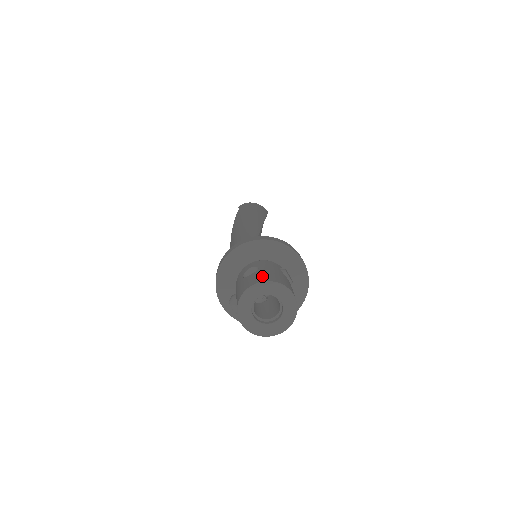
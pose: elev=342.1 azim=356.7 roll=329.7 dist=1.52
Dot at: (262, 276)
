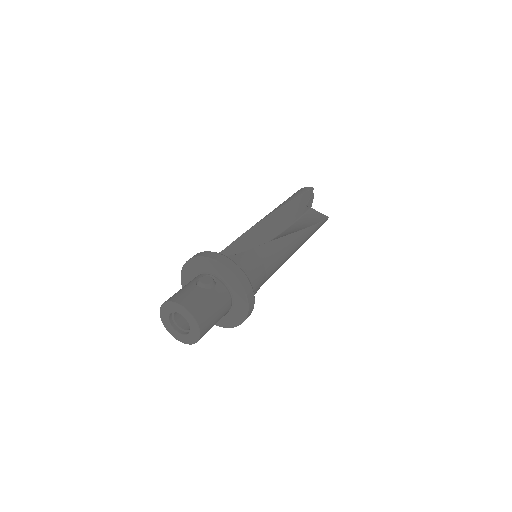
Dot at: occluded
